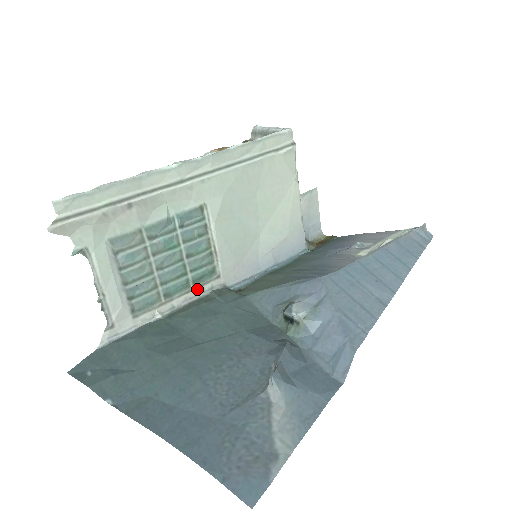
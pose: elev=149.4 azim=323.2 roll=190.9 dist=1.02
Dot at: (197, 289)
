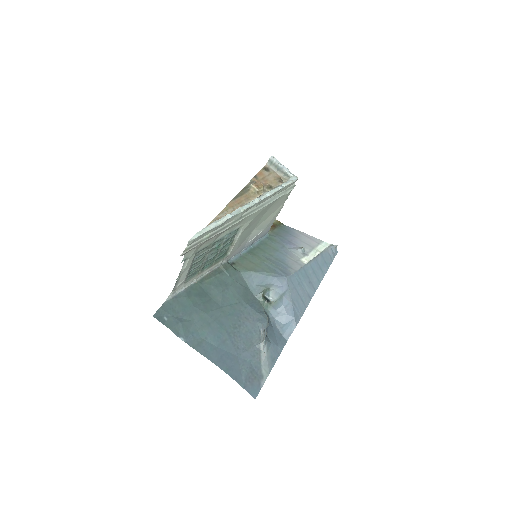
Dot at: (215, 264)
